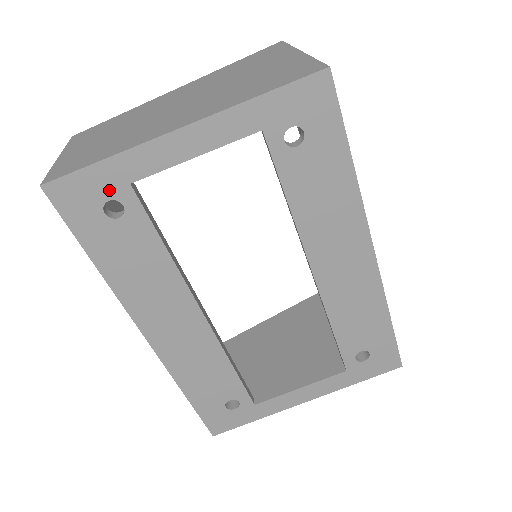
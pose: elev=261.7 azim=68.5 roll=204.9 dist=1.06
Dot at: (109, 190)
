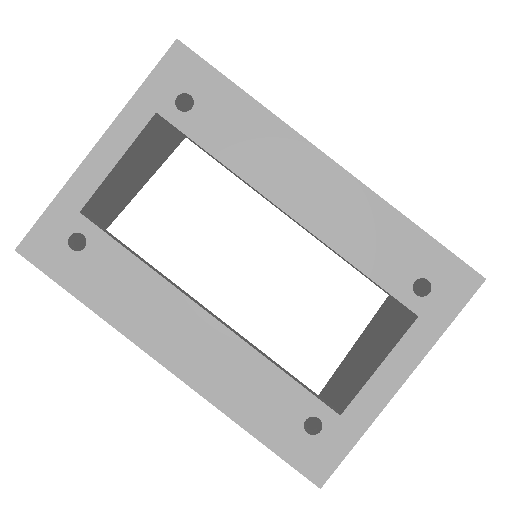
Dot at: (66, 227)
